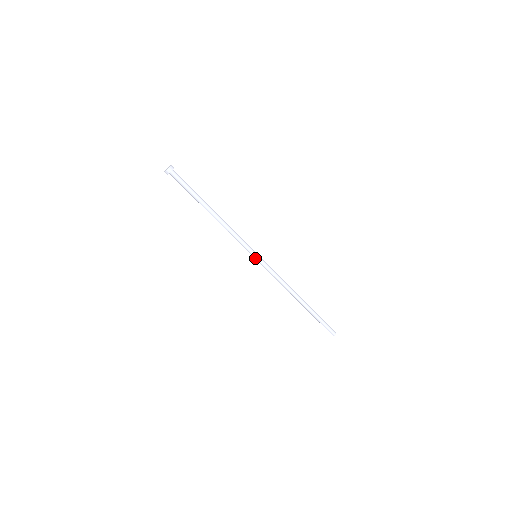
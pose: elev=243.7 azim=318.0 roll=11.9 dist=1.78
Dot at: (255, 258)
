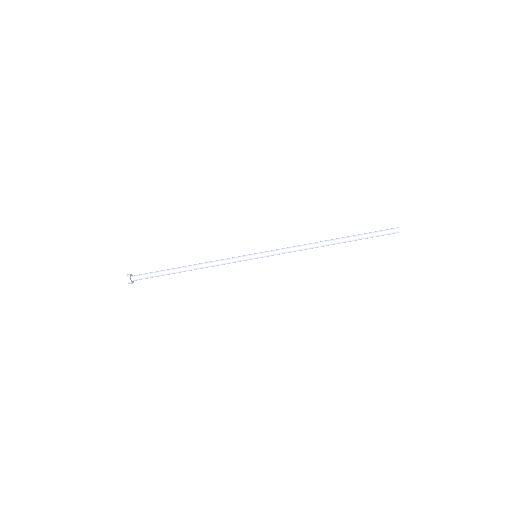
Dot at: (257, 258)
